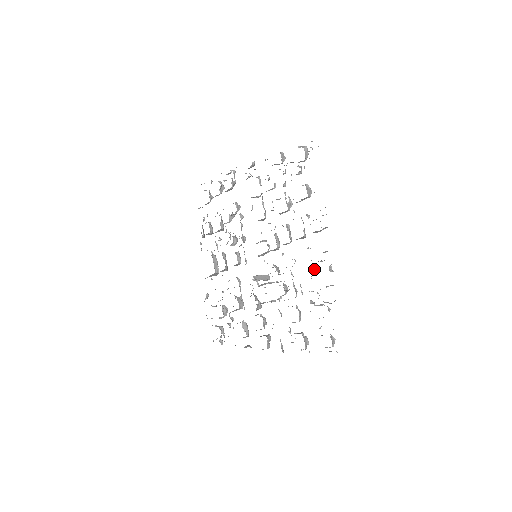
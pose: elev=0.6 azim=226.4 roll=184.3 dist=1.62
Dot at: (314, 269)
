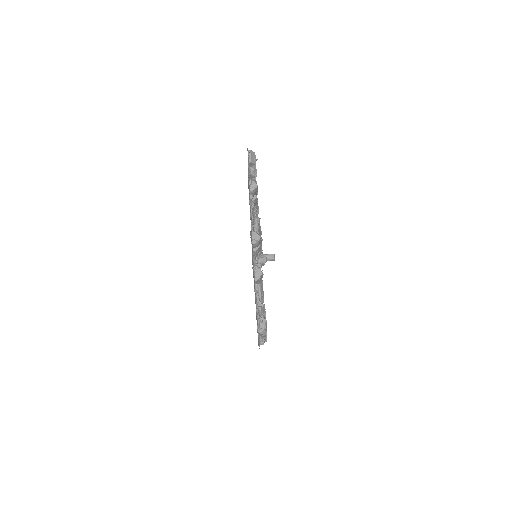
Dot at: occluded
